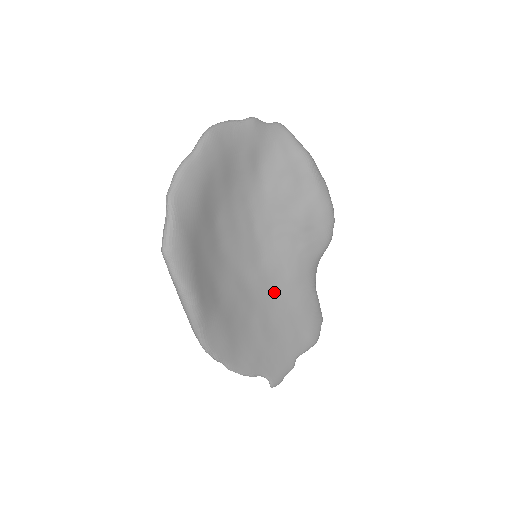
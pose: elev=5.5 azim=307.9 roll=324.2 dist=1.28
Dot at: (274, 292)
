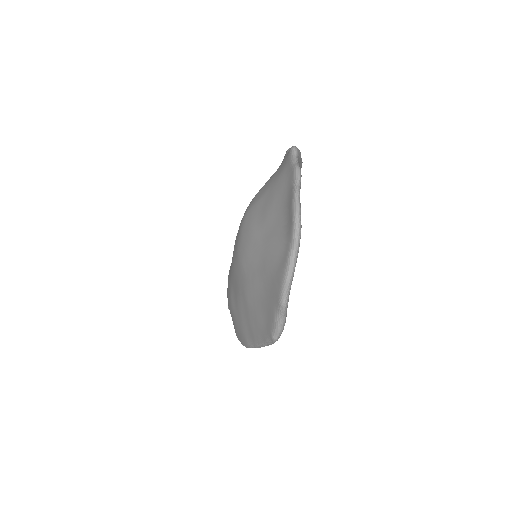
Dot at: occluded
